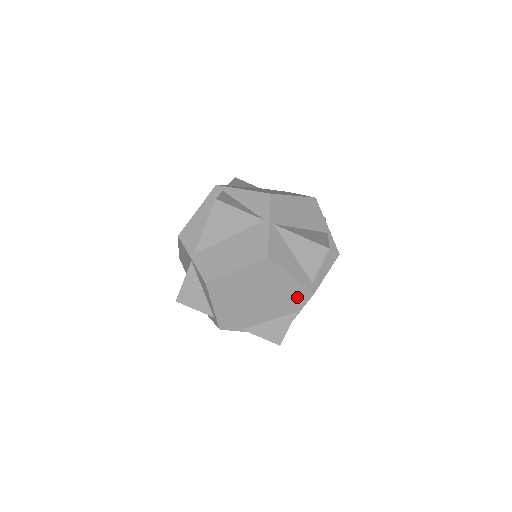
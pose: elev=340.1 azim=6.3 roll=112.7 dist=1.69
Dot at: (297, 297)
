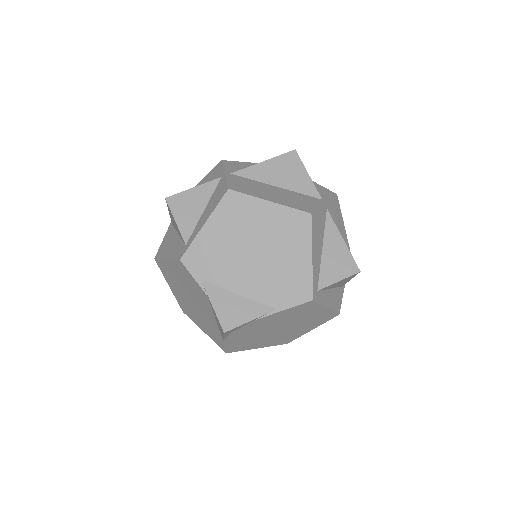
Dot at: (294, 289)
